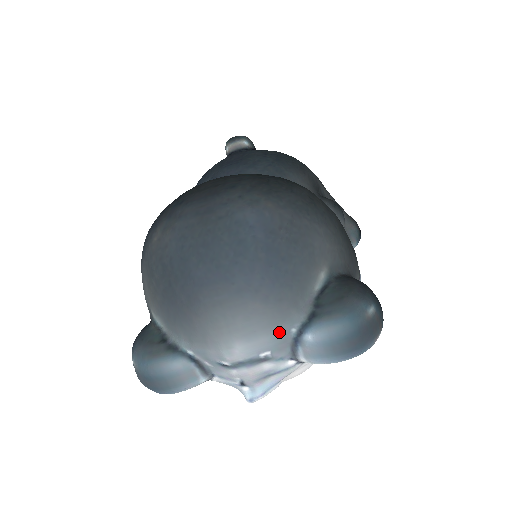
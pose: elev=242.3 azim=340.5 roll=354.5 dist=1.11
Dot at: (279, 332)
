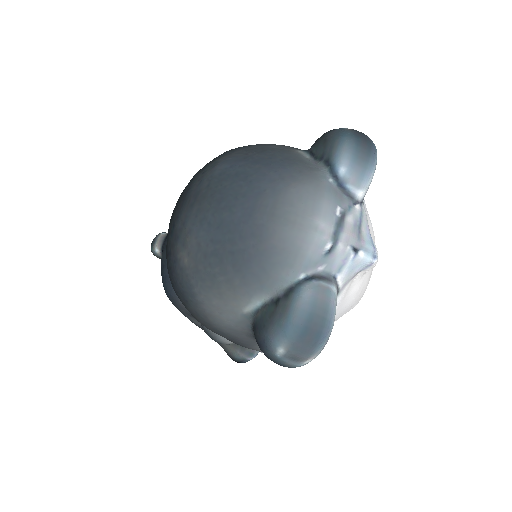
Dot at: (326, 189)
